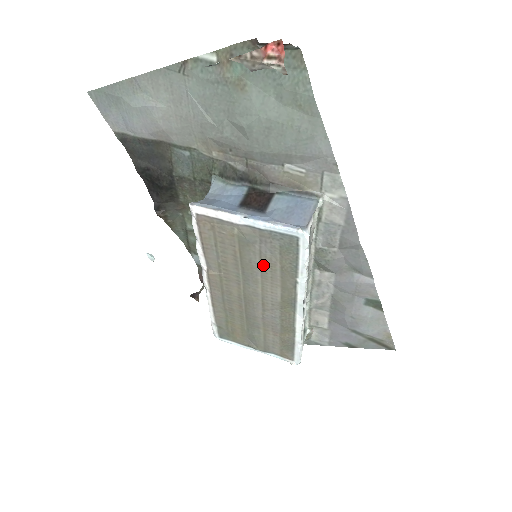
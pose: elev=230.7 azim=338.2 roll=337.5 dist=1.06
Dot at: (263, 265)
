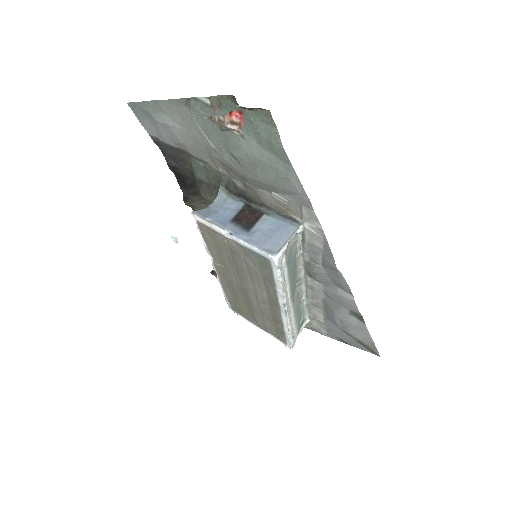
Dot at: (250, 271)
